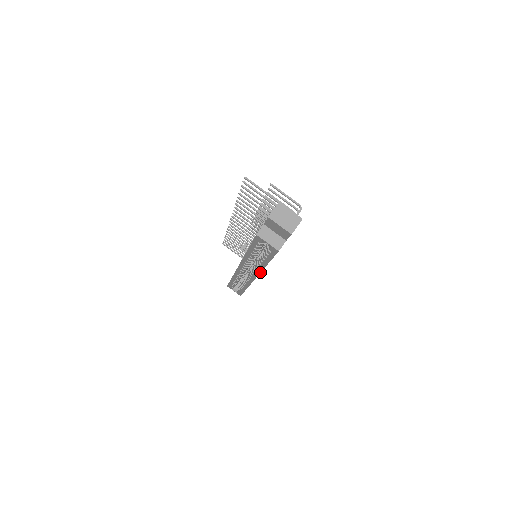
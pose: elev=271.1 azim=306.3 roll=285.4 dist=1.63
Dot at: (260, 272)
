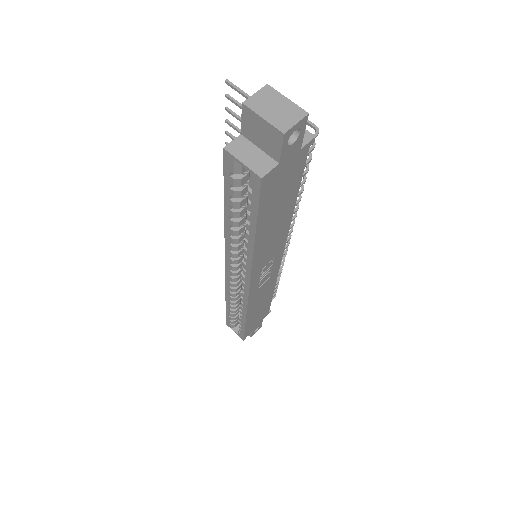
Dot at: (251, 266)
